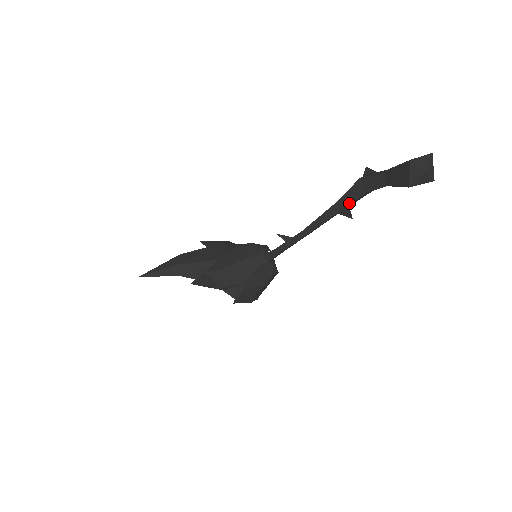
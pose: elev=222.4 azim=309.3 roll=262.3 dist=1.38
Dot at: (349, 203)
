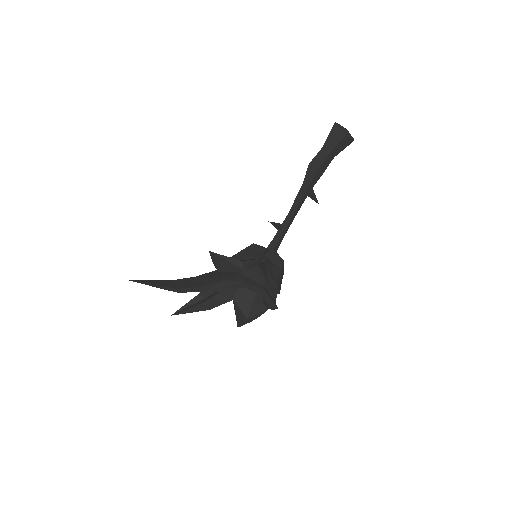
Dot at: (312, 178)
